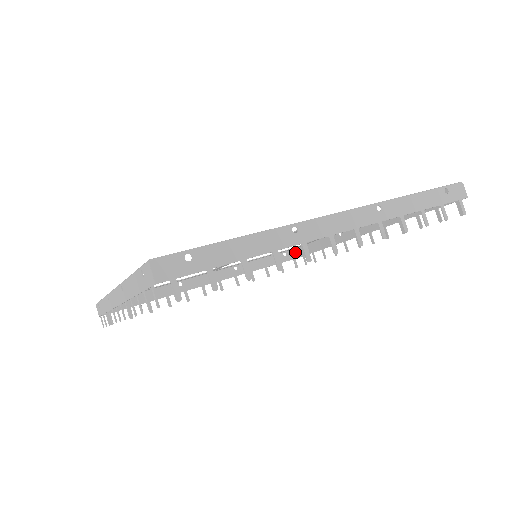
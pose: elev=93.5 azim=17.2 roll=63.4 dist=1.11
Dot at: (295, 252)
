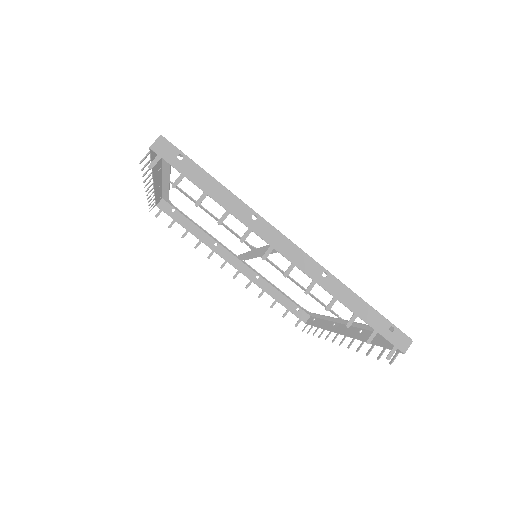
Dot at: (306, 316)
